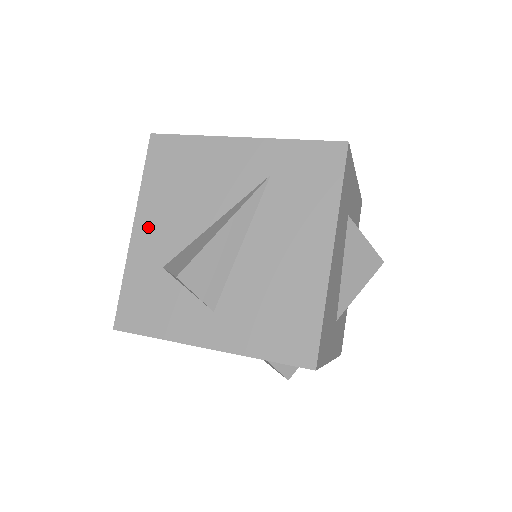
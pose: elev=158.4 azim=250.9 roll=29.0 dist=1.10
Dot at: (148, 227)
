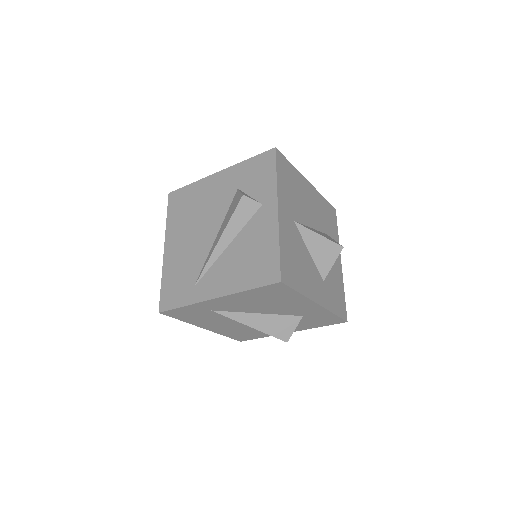
Dot at: occluded
